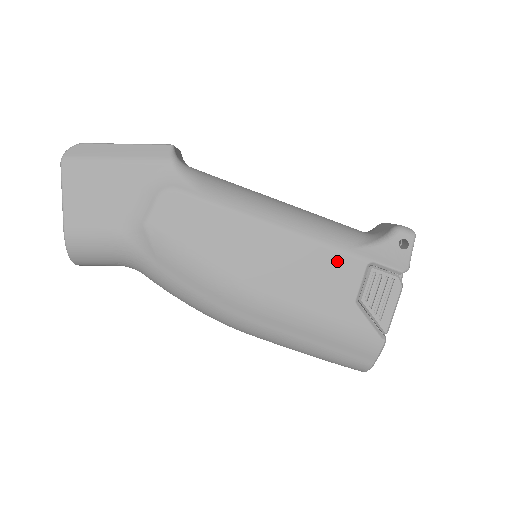
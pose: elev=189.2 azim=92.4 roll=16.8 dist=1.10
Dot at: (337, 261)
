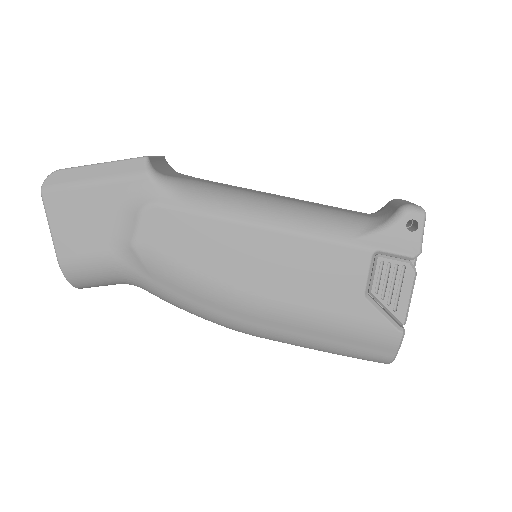
Dot at: (338, 255)
